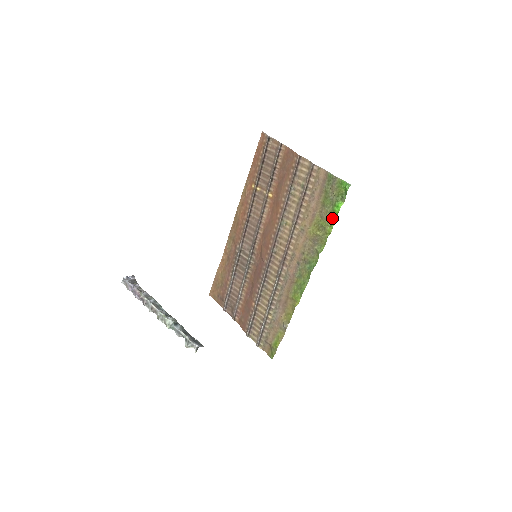
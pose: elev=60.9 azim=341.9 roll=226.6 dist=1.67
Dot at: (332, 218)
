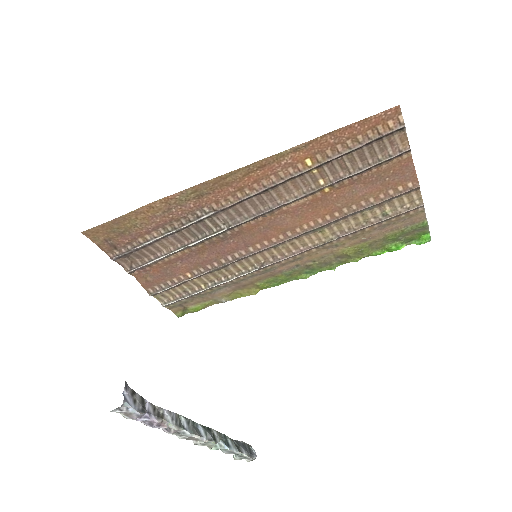
Dot at: (380, 252)
